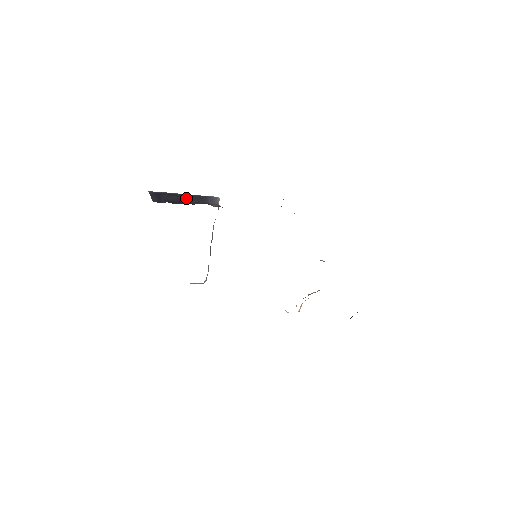
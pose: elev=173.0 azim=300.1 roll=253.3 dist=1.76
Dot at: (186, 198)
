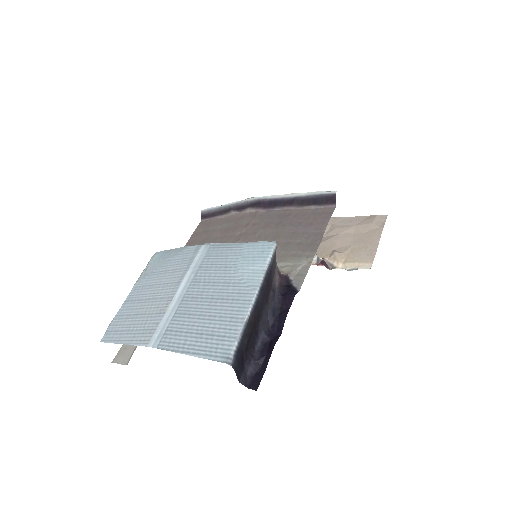
Dot at: (260, 312)
